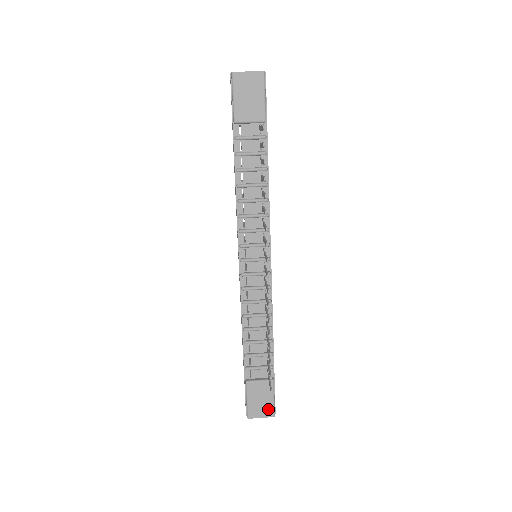
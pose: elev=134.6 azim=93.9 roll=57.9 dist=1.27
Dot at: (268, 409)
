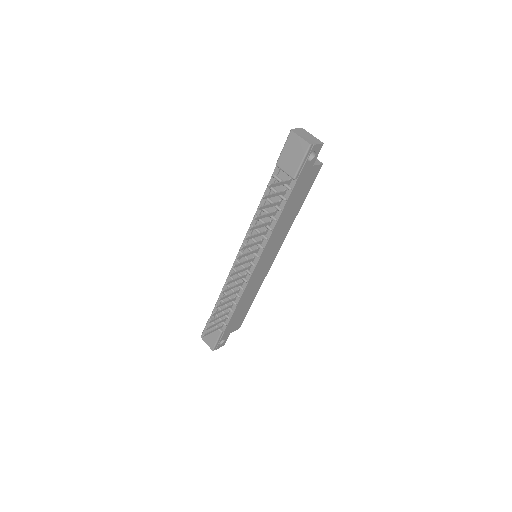
Dot at: (212, 343)
